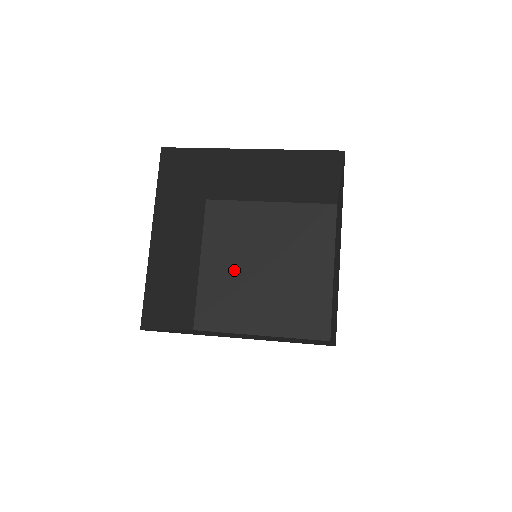
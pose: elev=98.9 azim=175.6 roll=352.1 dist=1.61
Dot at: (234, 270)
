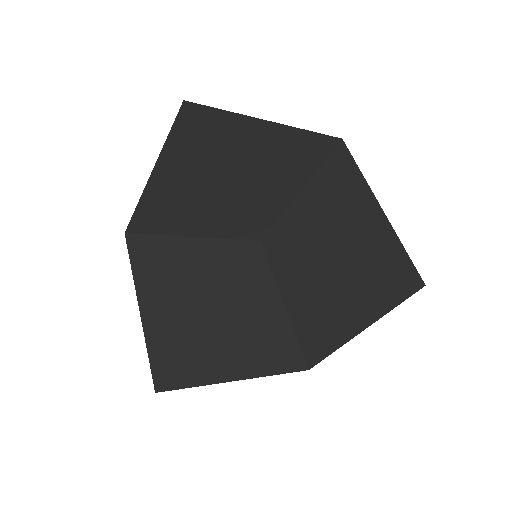
Dot at: (184, 309)
